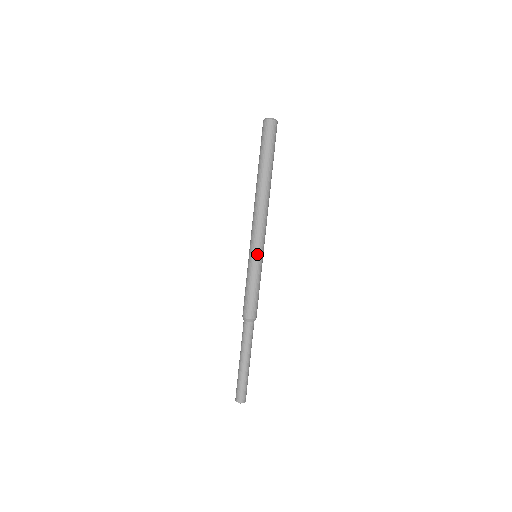
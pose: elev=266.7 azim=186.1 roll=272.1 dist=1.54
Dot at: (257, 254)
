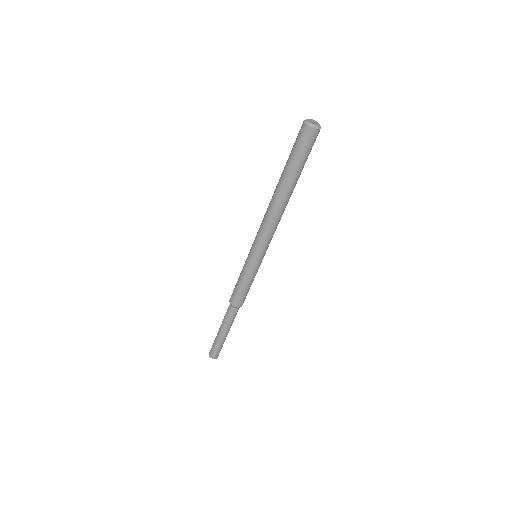
Dot at: (262, 259)
